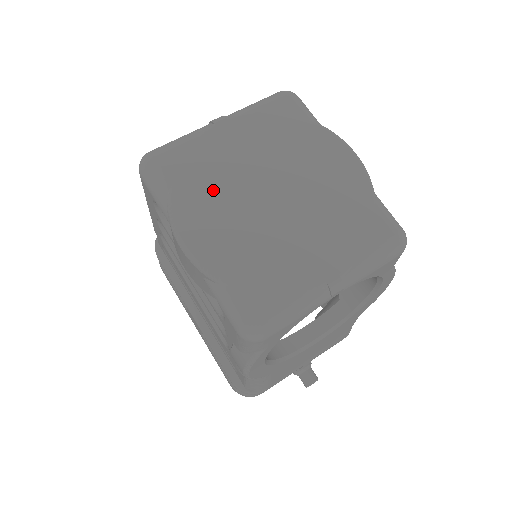
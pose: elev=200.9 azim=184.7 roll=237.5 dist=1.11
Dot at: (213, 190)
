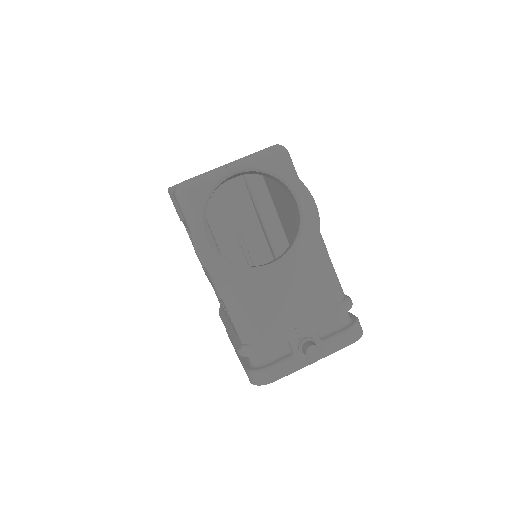
Dot at: occluded
